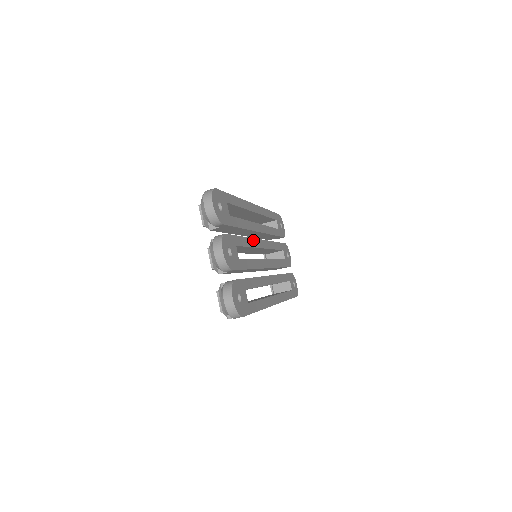
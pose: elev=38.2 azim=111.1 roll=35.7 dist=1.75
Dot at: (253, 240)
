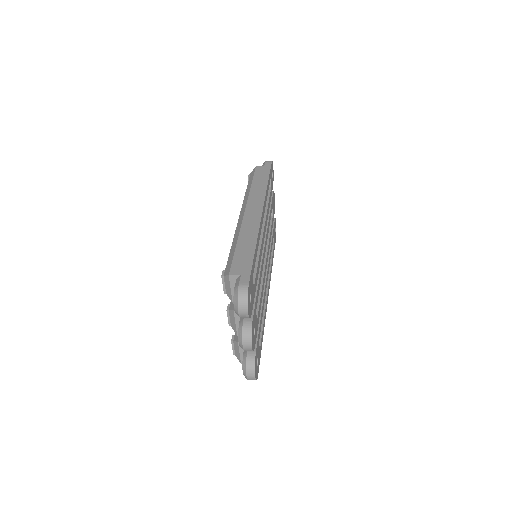
Dot at: (262, 265)
